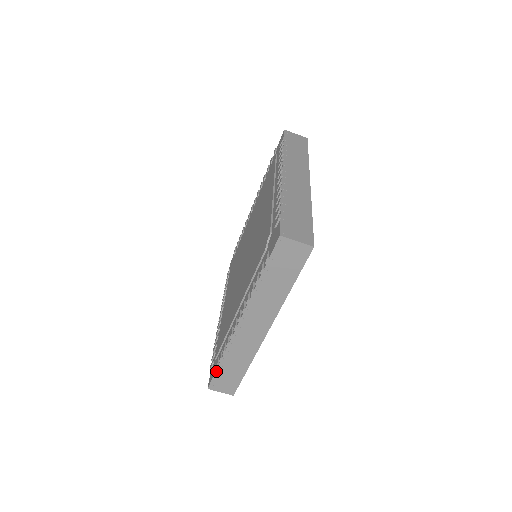
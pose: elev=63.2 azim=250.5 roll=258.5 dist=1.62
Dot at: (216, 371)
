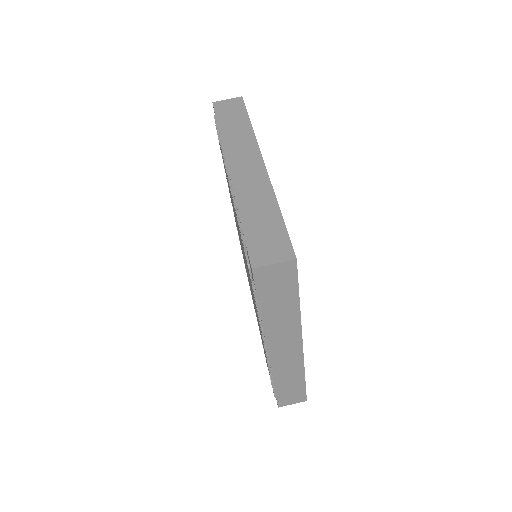
Dot at: (243, 233)
